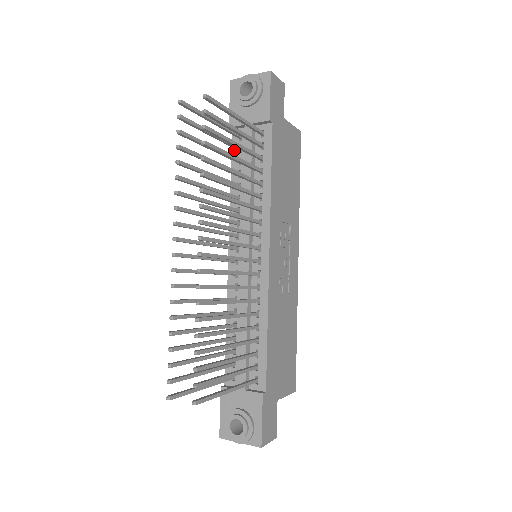
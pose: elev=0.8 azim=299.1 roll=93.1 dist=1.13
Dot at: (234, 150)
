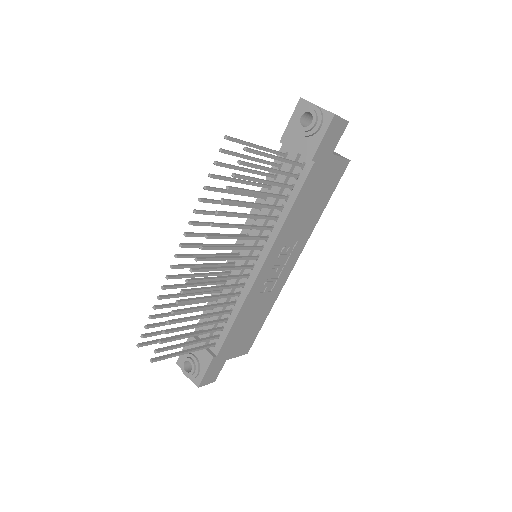
Dot at: occluded
